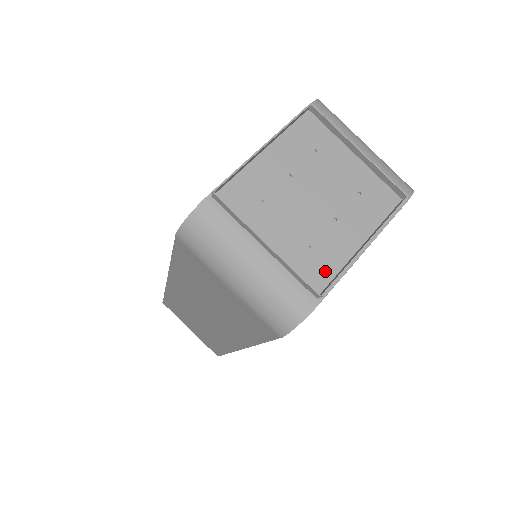
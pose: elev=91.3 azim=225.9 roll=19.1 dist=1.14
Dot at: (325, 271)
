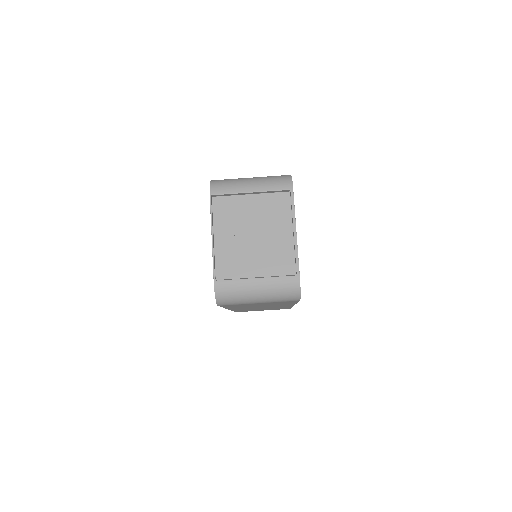
Dot at: (289, 261)
